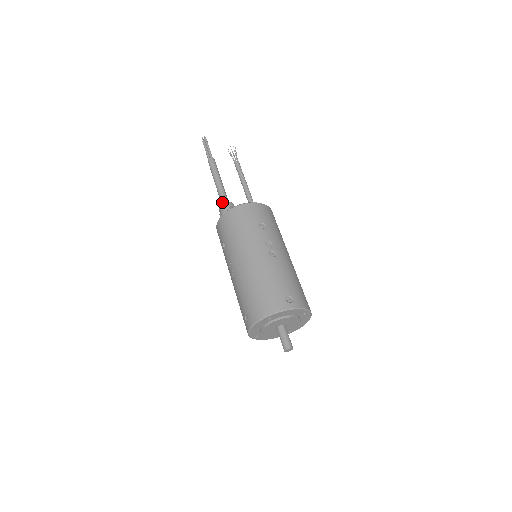
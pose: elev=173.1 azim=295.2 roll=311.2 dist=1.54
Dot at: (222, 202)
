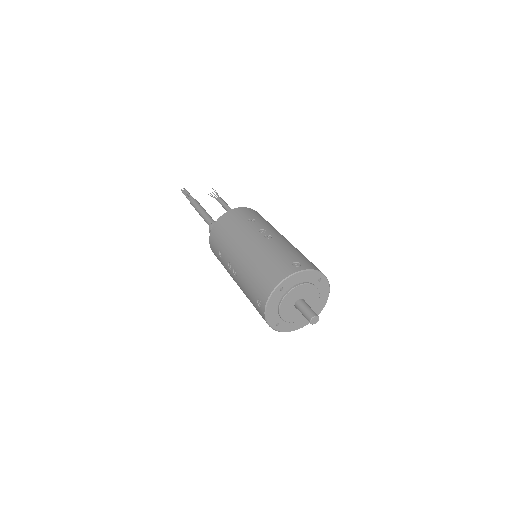
Dot at: occluded
